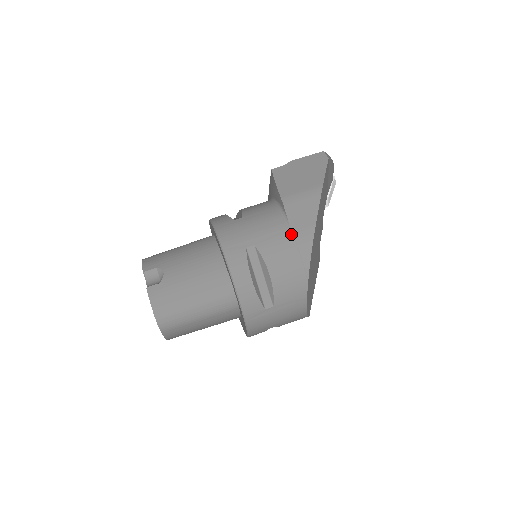
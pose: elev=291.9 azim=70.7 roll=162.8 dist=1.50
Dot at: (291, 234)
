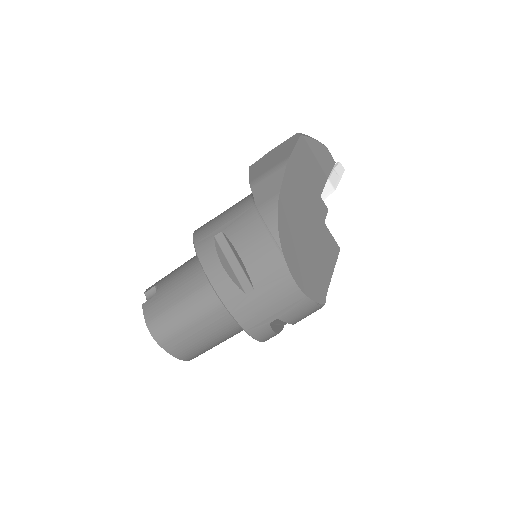
Dot at: (256, 209)
